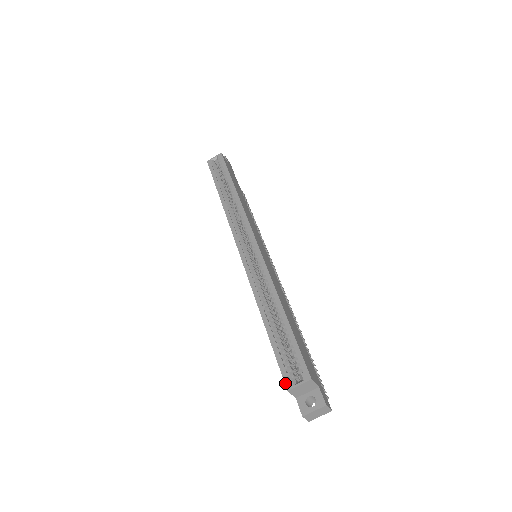
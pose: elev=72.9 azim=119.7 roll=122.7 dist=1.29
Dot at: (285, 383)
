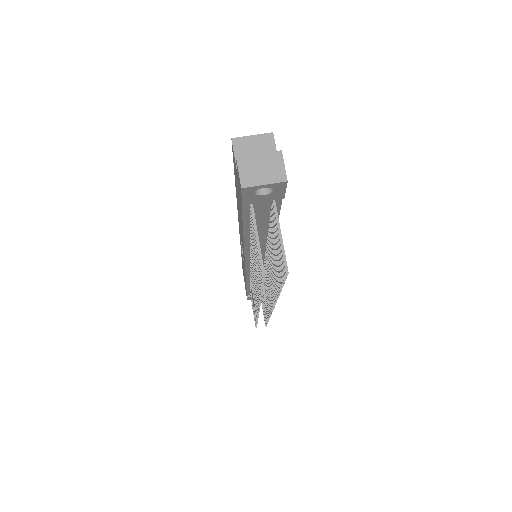
Dot at: occluded
